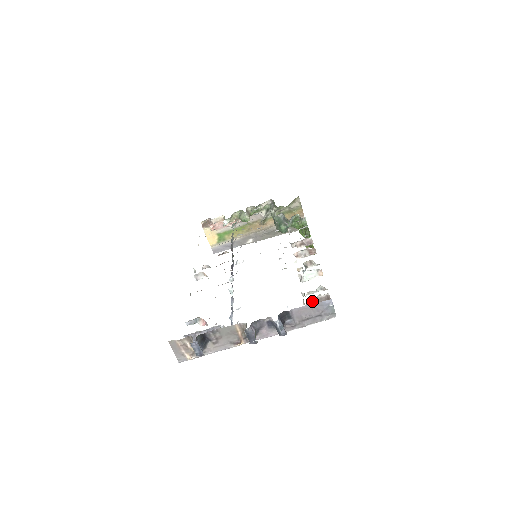
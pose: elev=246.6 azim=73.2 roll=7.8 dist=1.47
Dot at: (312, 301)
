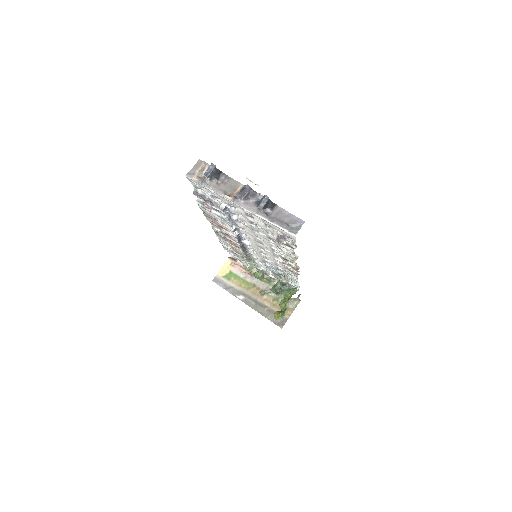
Dot at: (282, 242)
